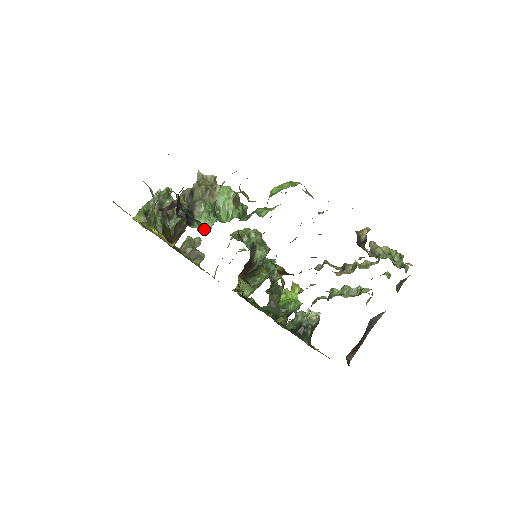
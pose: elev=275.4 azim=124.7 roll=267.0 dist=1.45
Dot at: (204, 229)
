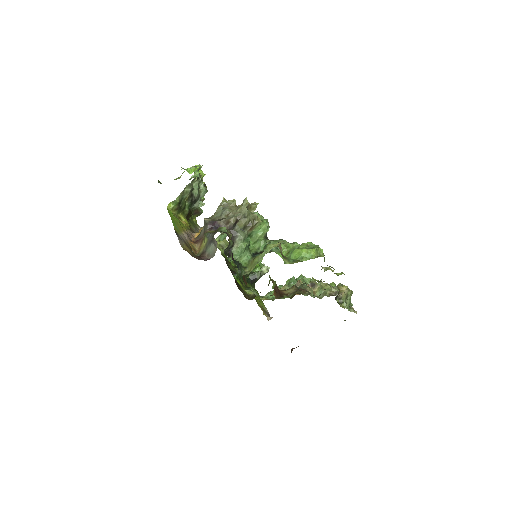
Dot at: (237, 259)
